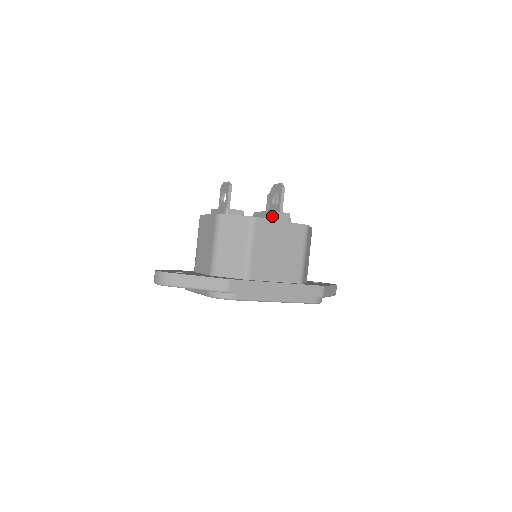
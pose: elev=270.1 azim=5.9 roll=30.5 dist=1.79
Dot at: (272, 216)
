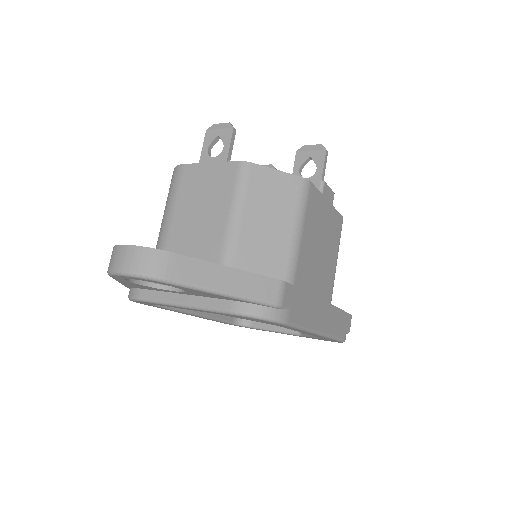
Dot at: (321, 189)
